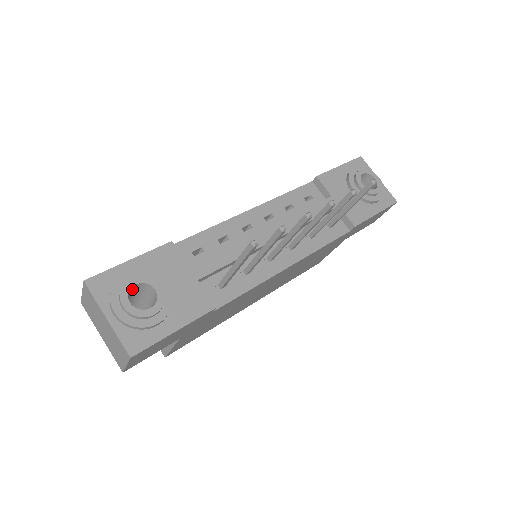
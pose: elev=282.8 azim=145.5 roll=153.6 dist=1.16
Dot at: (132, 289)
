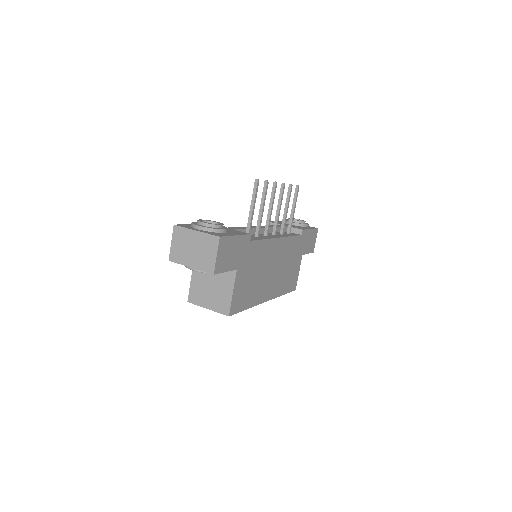
Dot at: occluded
